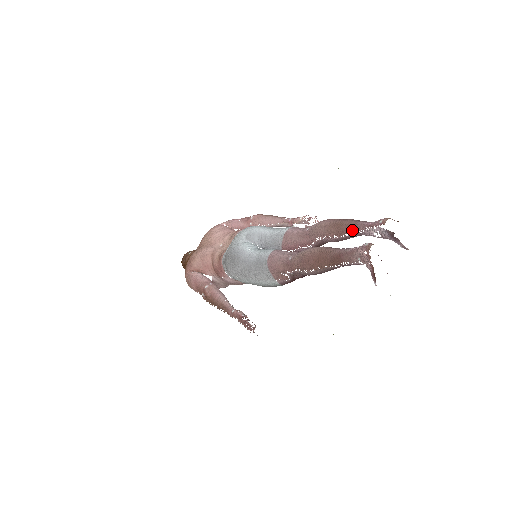
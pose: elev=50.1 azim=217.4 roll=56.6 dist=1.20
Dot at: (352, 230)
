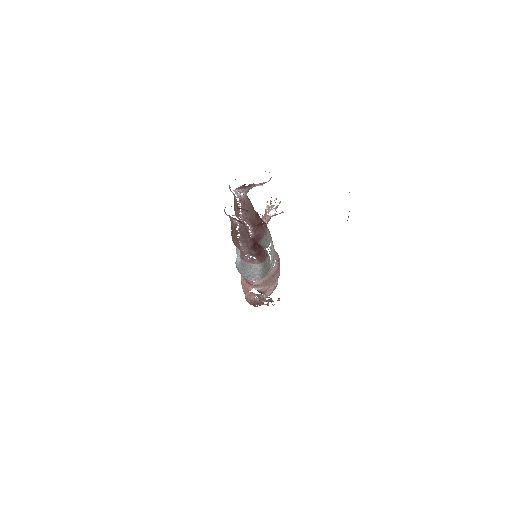
Dot at: (236, 203)
